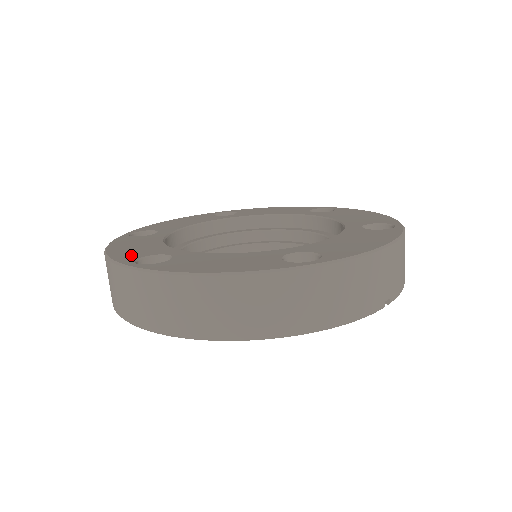
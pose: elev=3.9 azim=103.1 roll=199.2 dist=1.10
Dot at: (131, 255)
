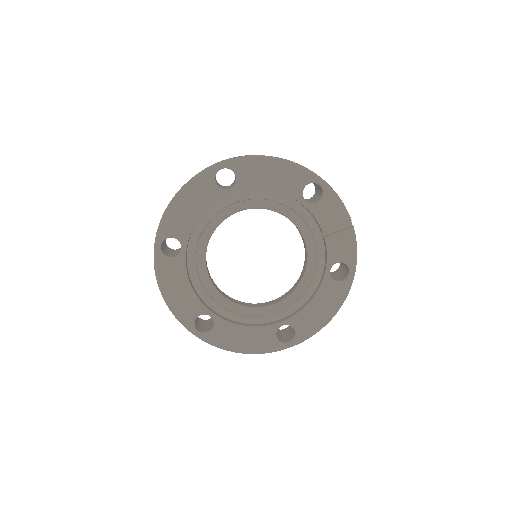
Dot at: occluded
